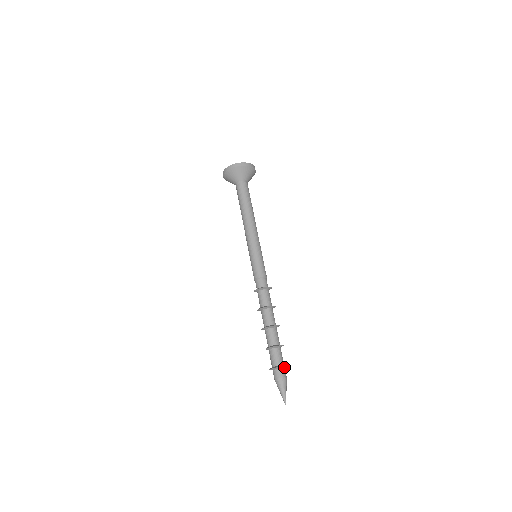
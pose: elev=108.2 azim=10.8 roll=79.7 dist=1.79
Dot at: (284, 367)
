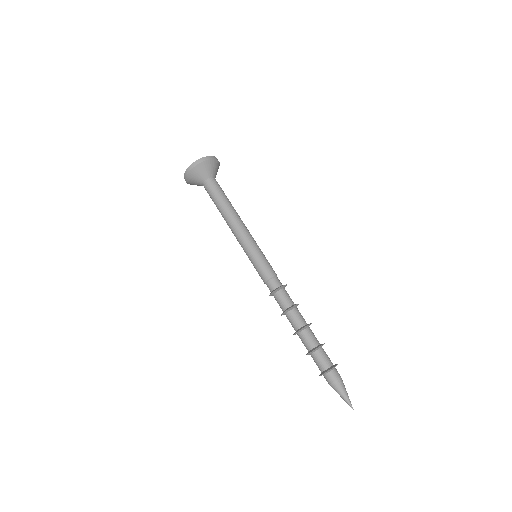
Dot at: occluded
